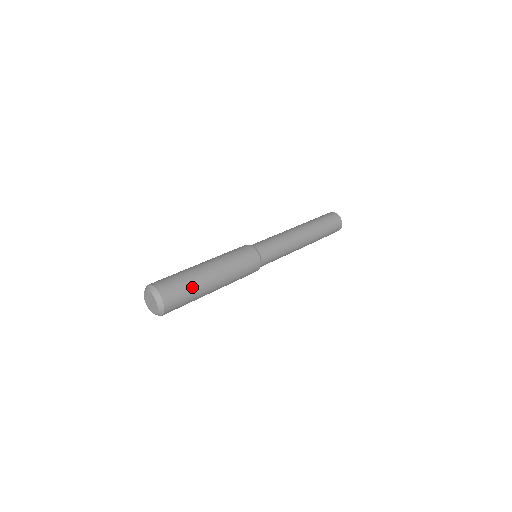
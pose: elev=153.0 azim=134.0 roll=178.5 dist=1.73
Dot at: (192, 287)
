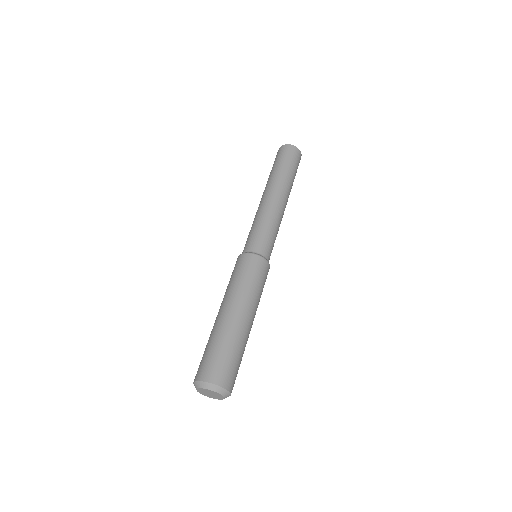
Dot at: occluded
